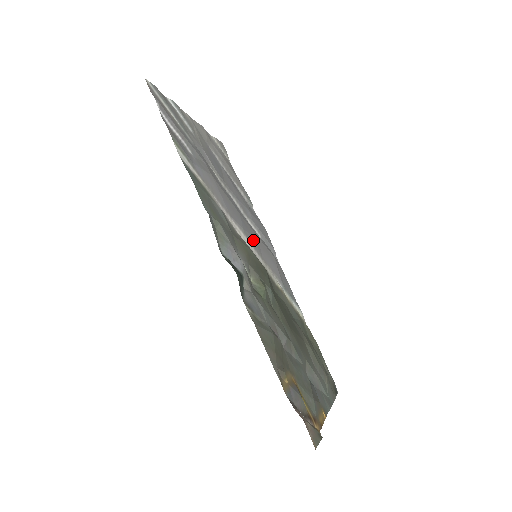
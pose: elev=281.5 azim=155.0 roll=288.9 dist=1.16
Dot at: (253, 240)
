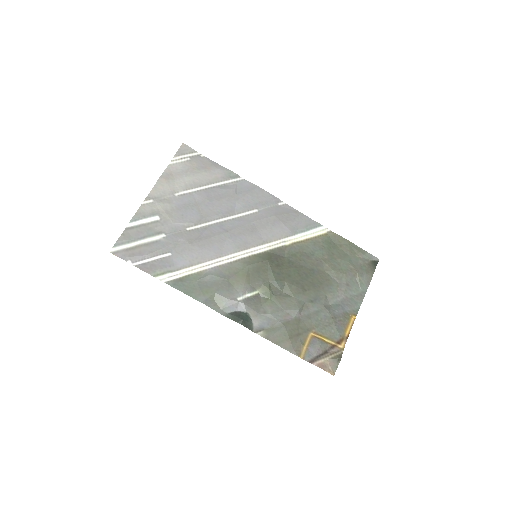
Dot at: (249, 238)
